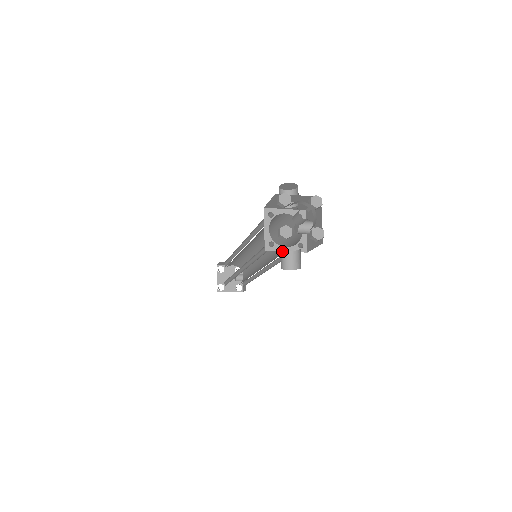
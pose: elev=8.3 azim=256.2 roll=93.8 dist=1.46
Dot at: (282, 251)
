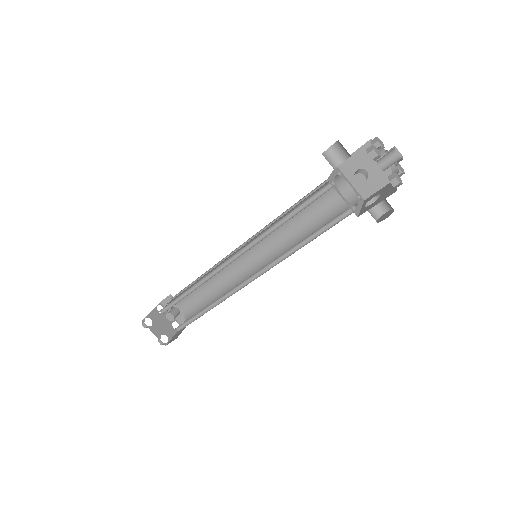
Dot at: (366, 208)
